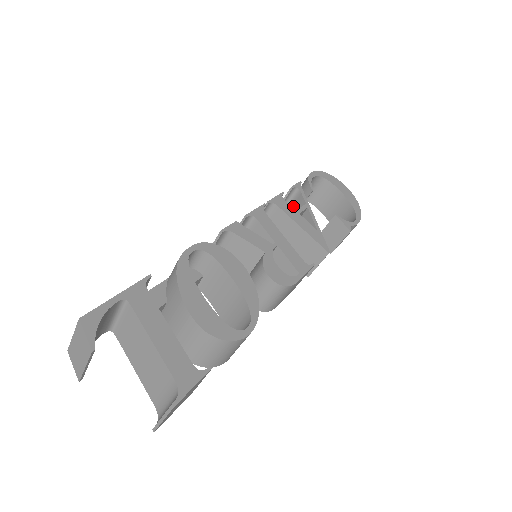
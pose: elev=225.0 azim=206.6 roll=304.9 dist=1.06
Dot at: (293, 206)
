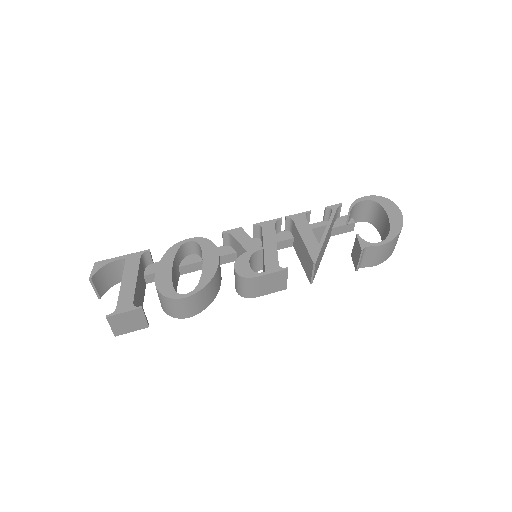
Dot at: occluded
